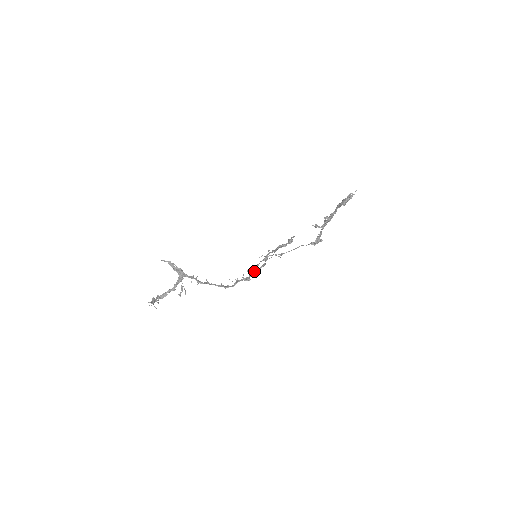
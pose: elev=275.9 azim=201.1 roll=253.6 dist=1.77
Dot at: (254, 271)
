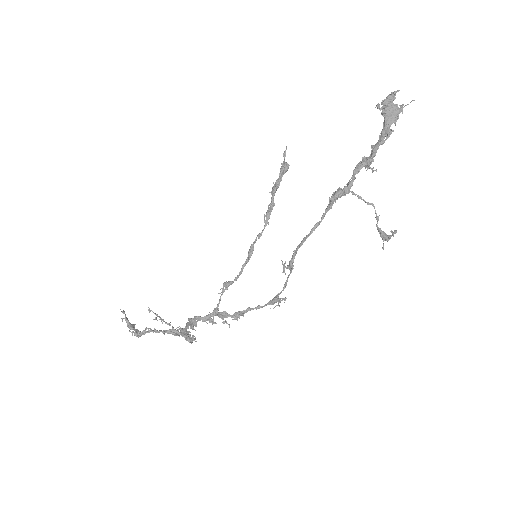
Dot at: (244, 312)
